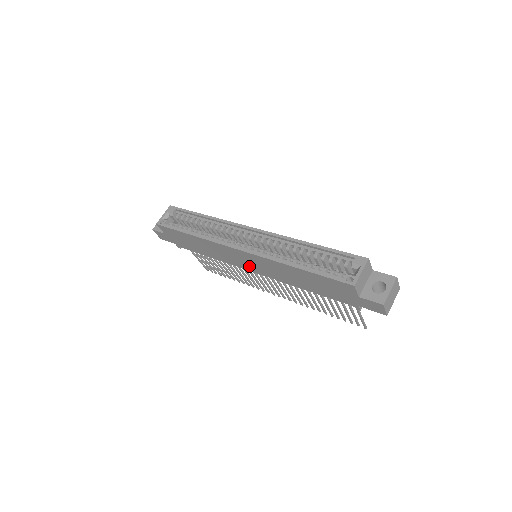
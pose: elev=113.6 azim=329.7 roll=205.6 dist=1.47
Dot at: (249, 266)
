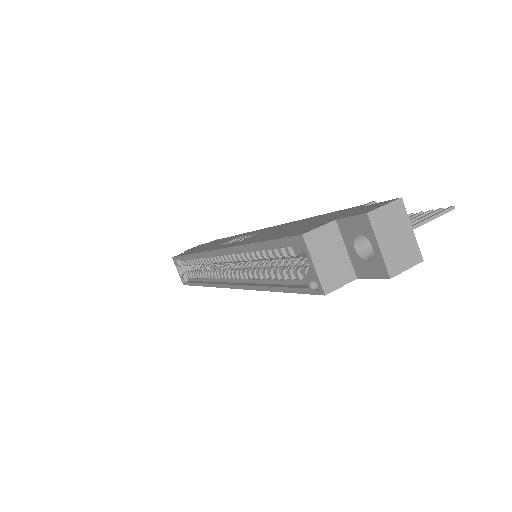
Dot at: occluded
